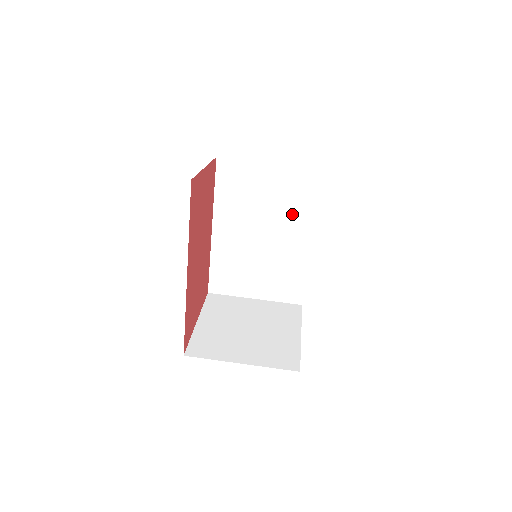
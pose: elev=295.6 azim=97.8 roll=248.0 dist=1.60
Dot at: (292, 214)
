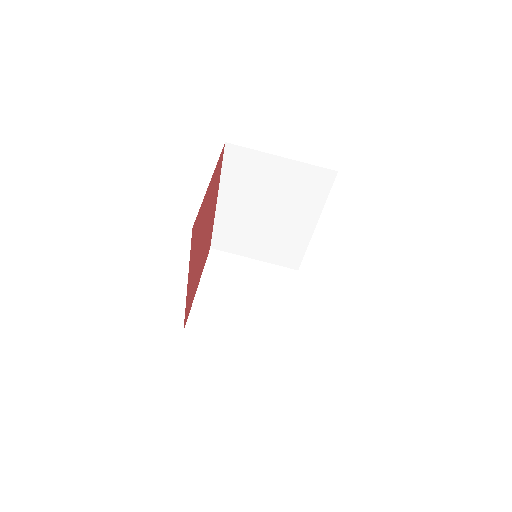
Dot at: (300, 204)
